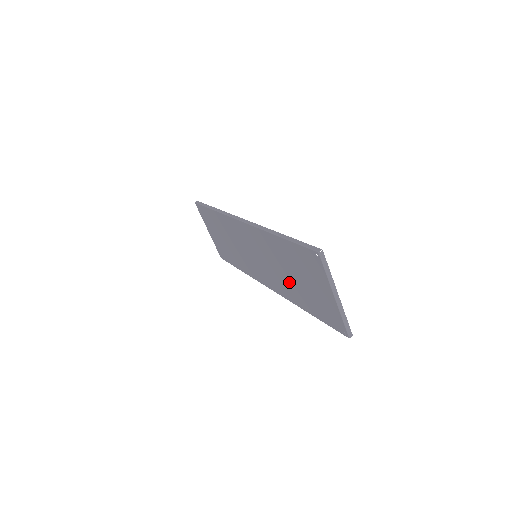
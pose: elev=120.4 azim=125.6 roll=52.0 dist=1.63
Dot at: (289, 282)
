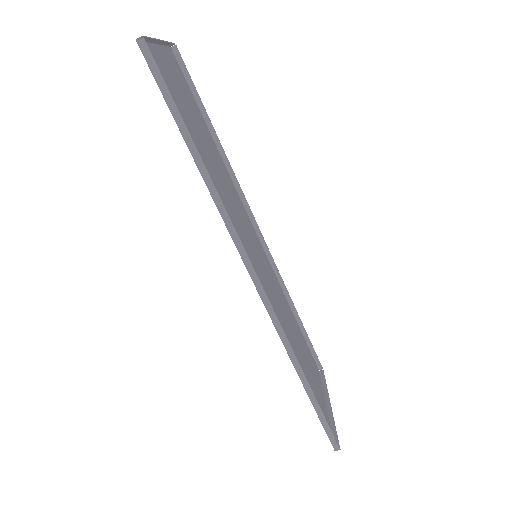
Dot at: (288, 319)
